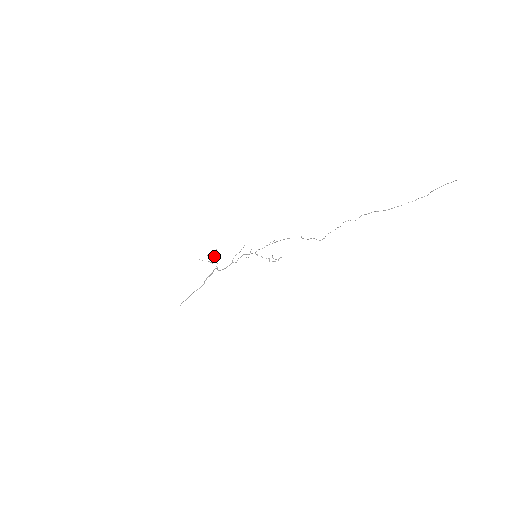
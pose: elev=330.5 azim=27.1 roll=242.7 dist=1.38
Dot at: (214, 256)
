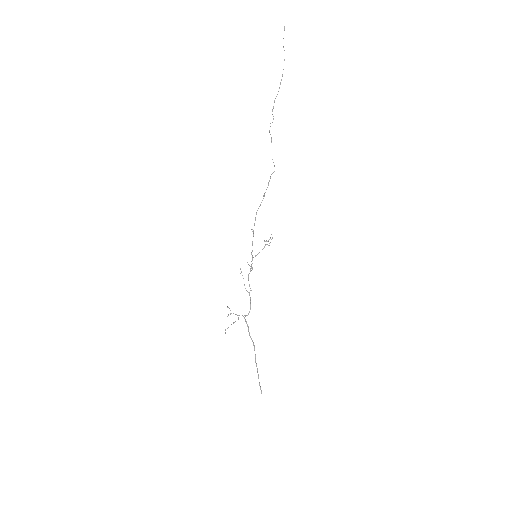
Dot at: occluded
